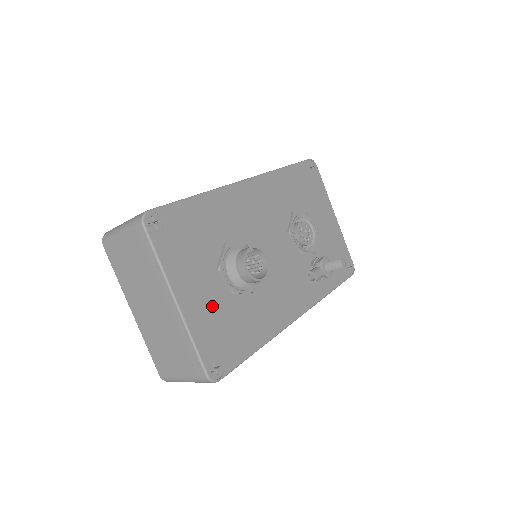
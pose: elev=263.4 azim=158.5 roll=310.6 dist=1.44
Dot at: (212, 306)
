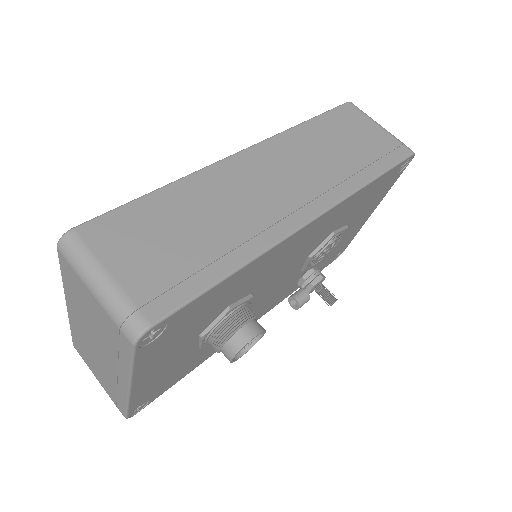
Dot at: (170, 368)
